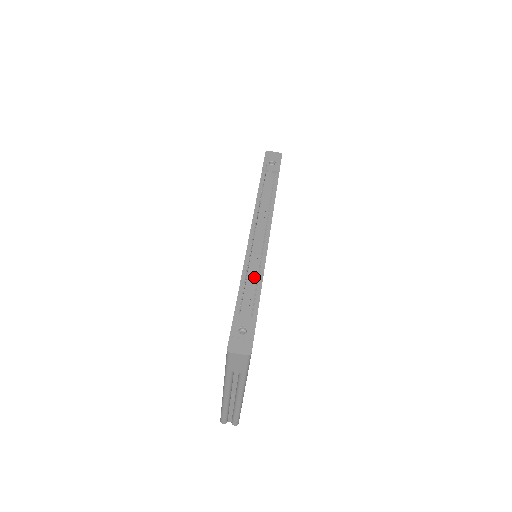
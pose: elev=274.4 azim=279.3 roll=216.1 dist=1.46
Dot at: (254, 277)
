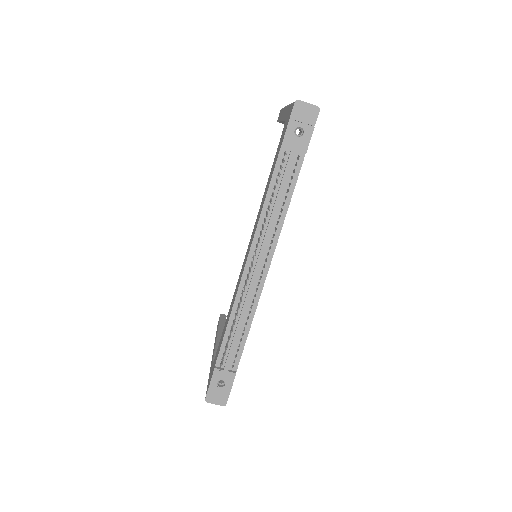
Dot at: (241, 325)
